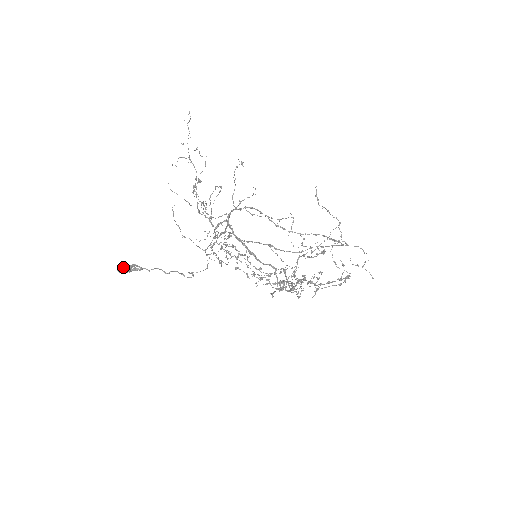
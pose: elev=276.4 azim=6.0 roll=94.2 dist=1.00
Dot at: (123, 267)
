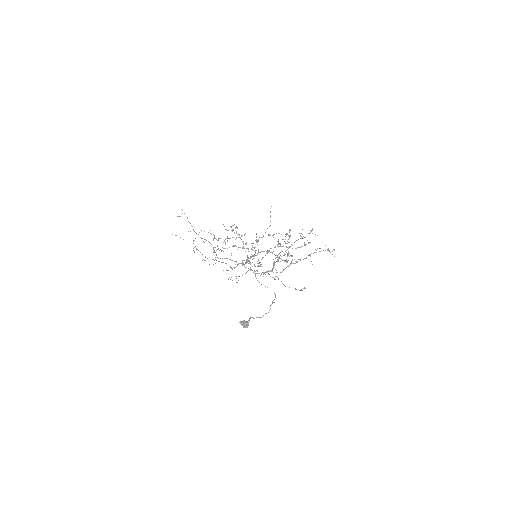
Dot at: (248, 325)
